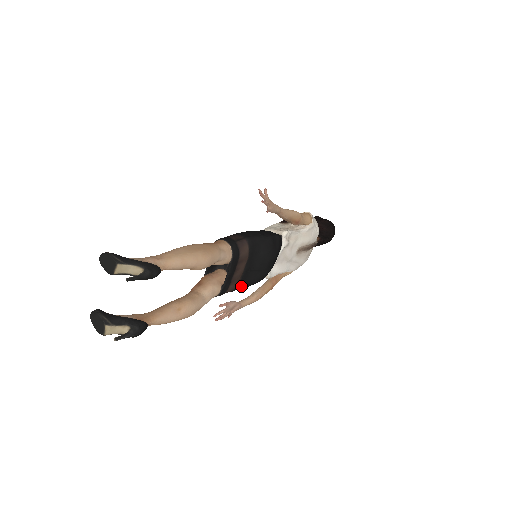
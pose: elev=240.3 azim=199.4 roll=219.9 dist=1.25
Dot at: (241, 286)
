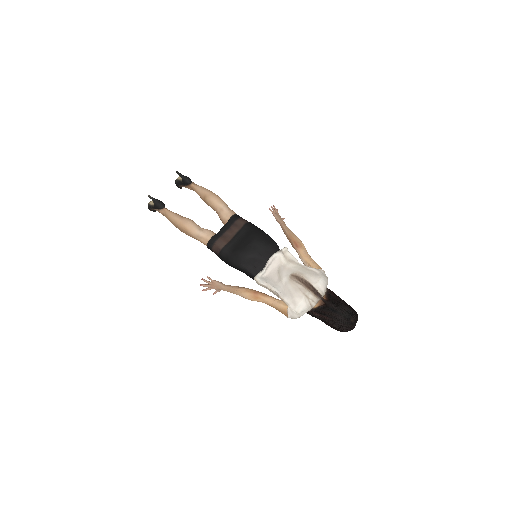
Dot at: (228, 251)
